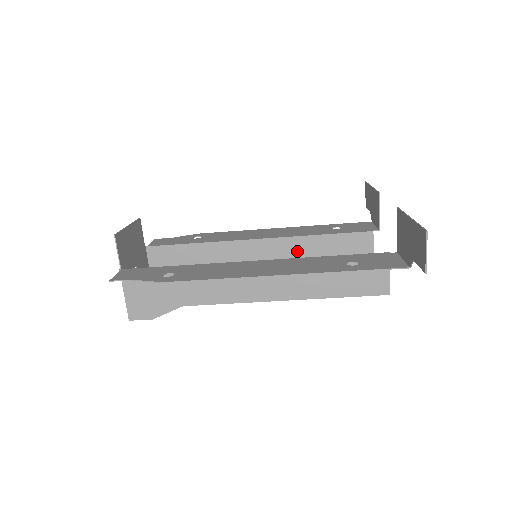
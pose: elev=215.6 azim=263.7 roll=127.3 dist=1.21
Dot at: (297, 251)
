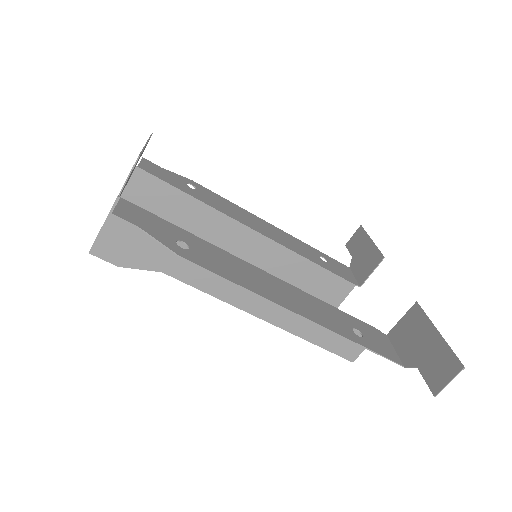
Dot at: (283, 263)
